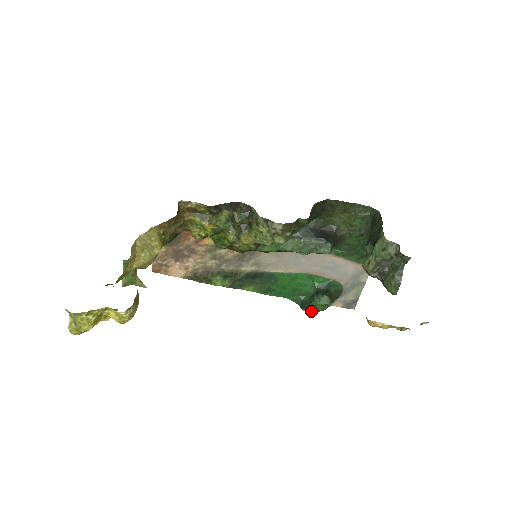
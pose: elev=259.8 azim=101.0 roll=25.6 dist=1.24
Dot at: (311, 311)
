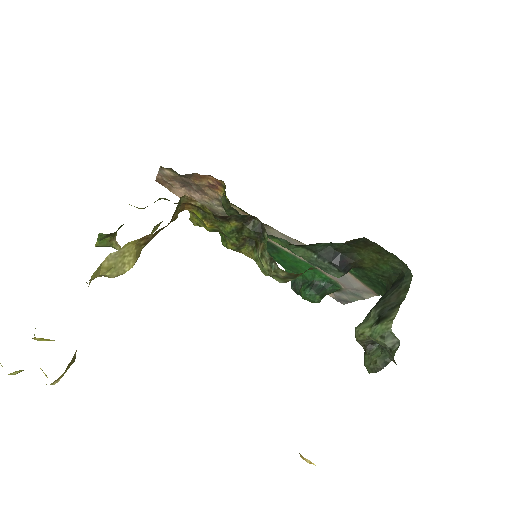
Dot at: (299, 294)
